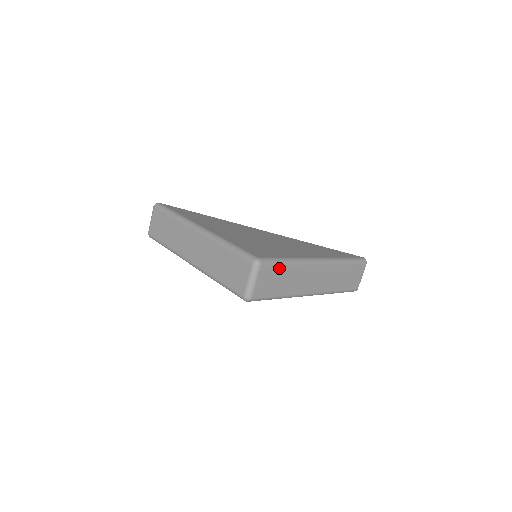
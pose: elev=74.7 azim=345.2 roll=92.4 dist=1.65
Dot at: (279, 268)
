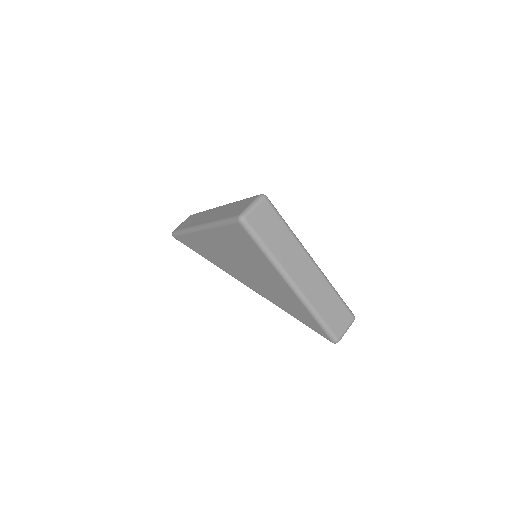
Dot at: (278, 220)
